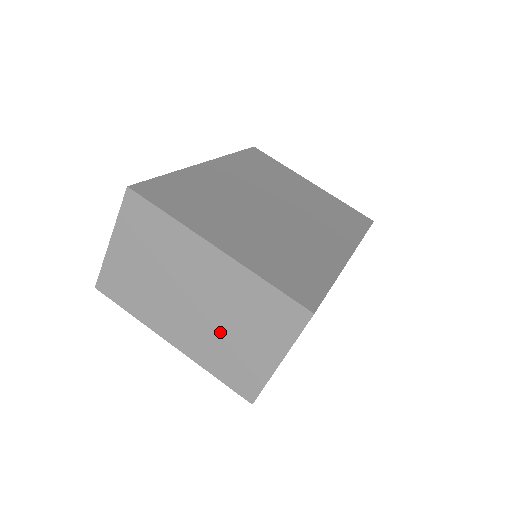
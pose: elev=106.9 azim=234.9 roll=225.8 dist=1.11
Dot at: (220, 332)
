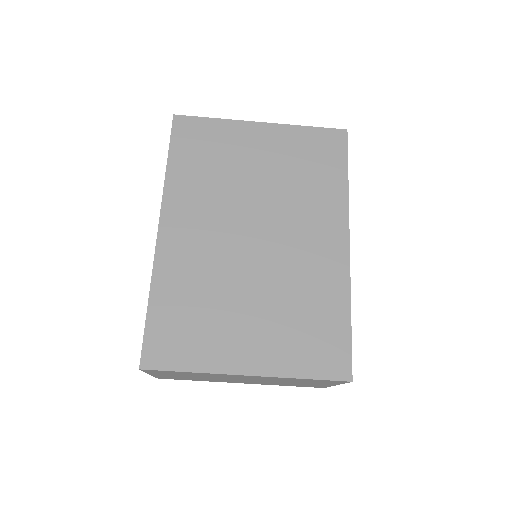
Dot at: occluded
